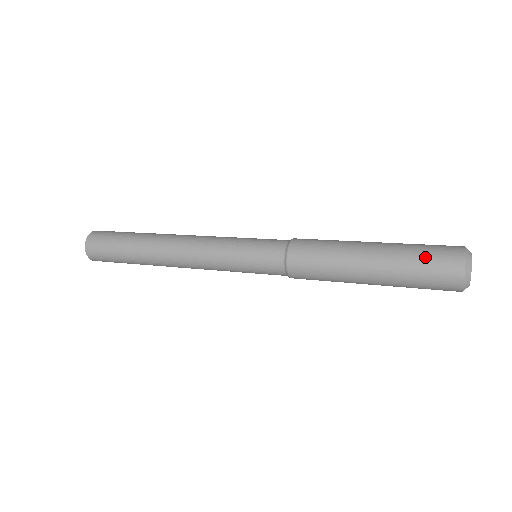
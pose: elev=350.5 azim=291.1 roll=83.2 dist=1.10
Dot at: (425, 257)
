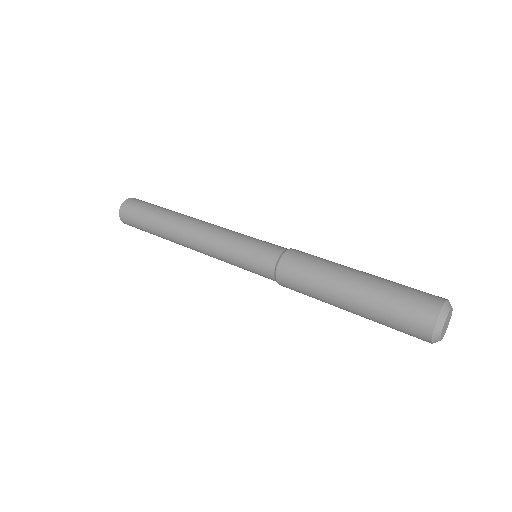
Dot at: (404, 295)
